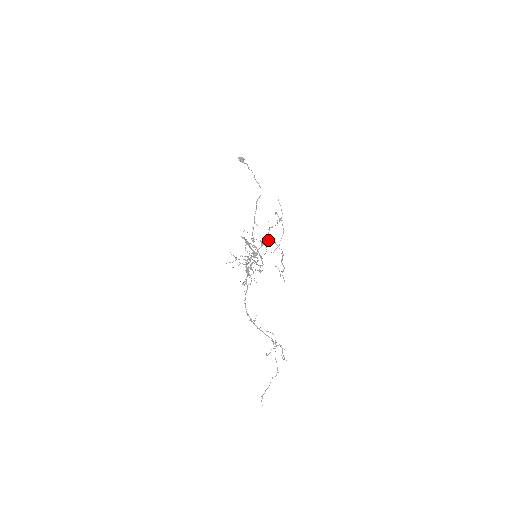
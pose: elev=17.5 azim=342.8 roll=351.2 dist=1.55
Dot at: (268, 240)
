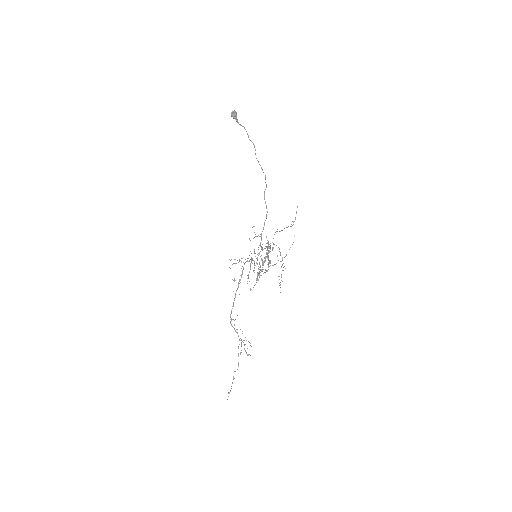
Dot at: (273, 244)
